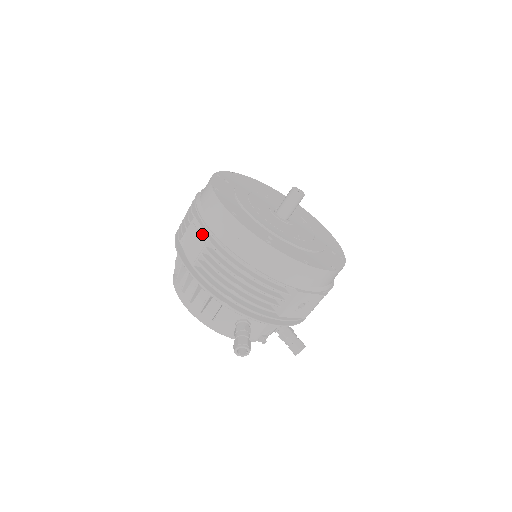
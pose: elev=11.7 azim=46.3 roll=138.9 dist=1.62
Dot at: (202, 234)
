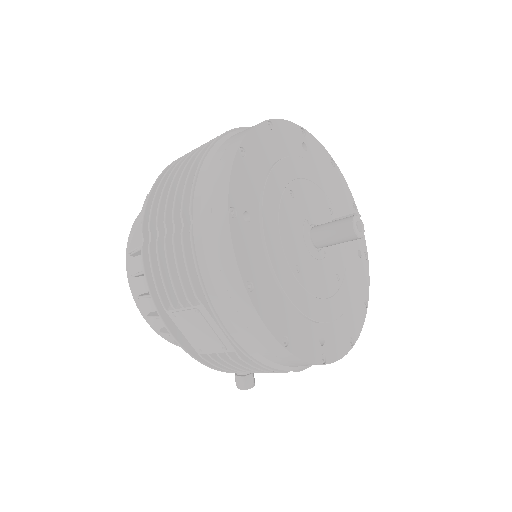
Dot at: (220, 336)
